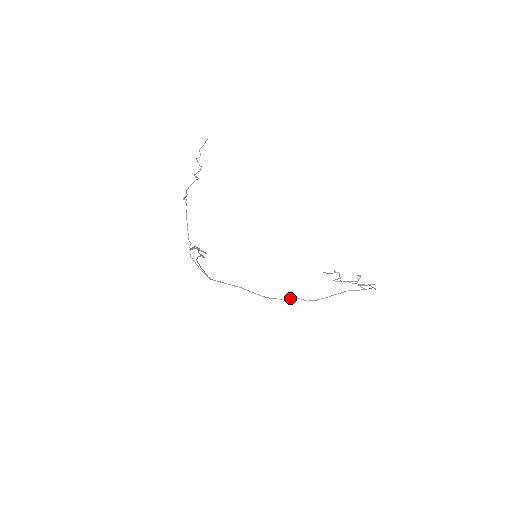
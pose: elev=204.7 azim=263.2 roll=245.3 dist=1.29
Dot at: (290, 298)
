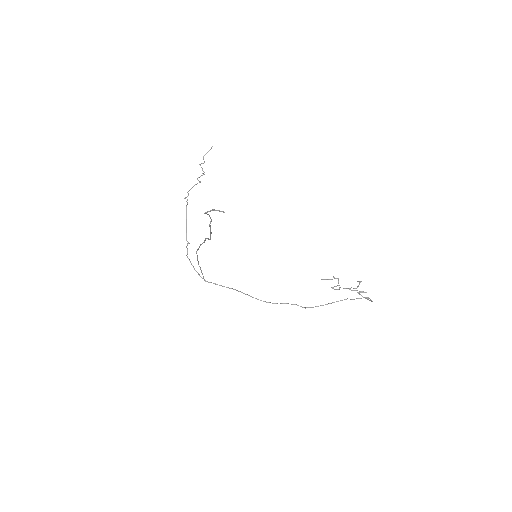
Dot at: (287, 303)
